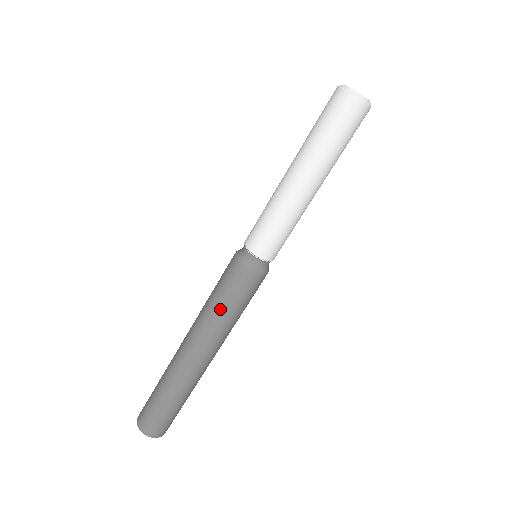
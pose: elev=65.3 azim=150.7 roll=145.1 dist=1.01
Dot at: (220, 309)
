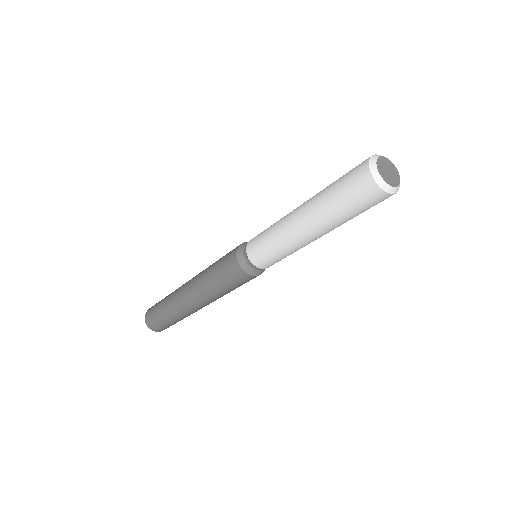
Dot at: (216, 286)
